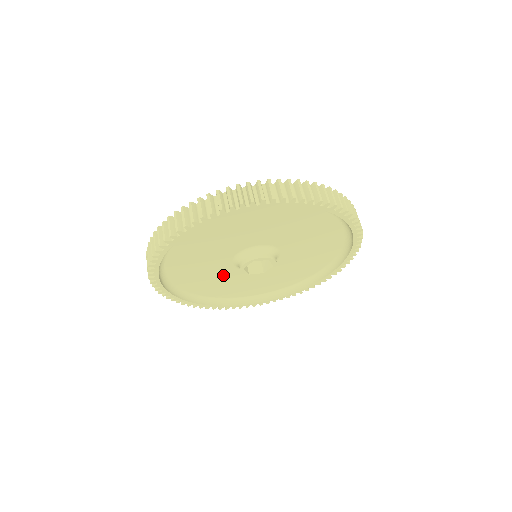
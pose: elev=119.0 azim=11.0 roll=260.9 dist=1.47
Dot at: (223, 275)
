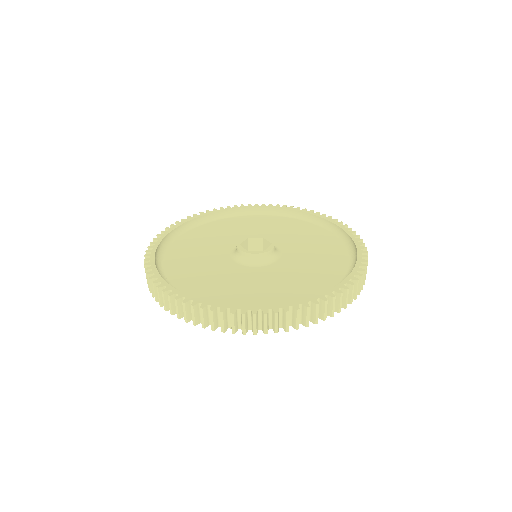
Dot at: occluded
